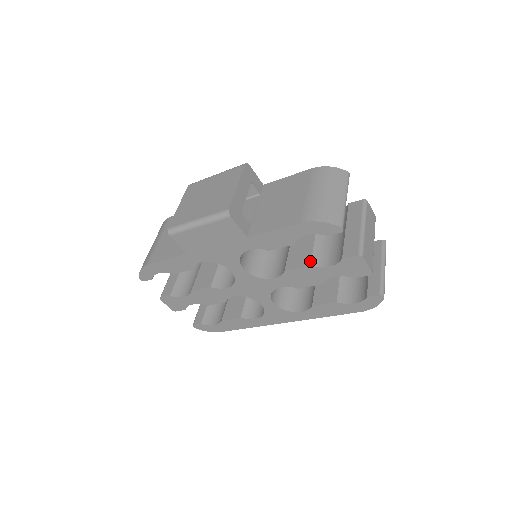
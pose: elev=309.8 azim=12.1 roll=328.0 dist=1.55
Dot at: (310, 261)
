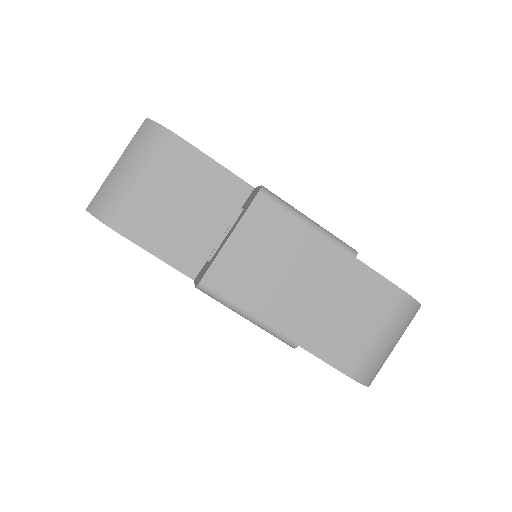
Dot at: occluded
